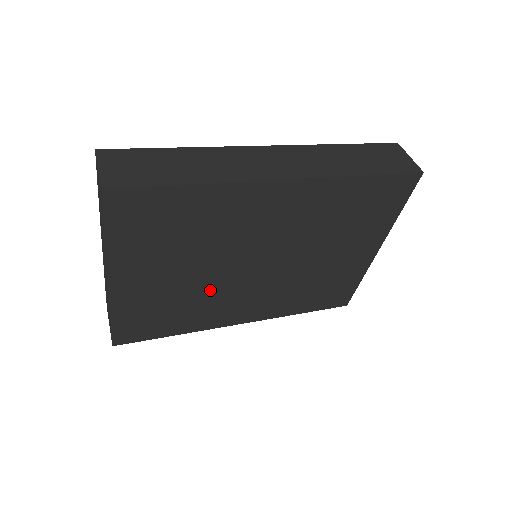
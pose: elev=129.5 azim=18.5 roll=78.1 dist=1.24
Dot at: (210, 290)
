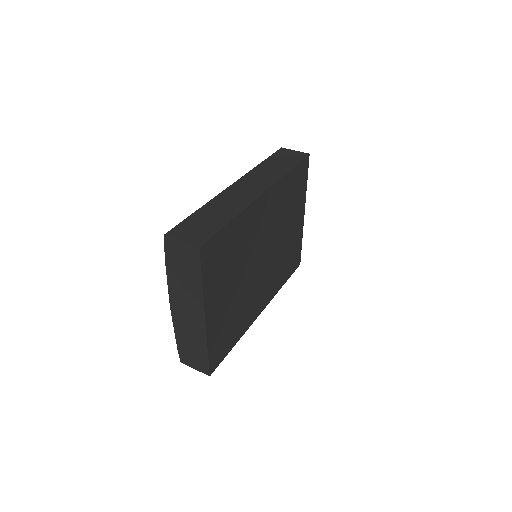
Dot at: (246, 294)
